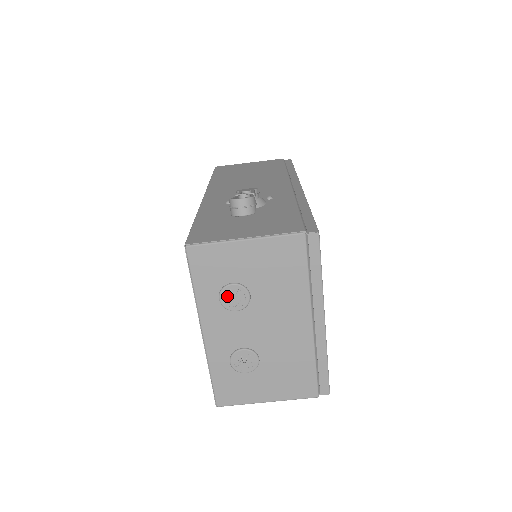
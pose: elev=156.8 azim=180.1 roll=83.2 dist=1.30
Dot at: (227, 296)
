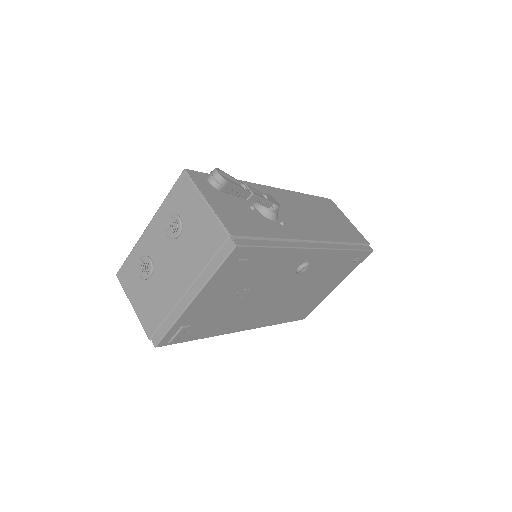
Dot at: (170, 220)
